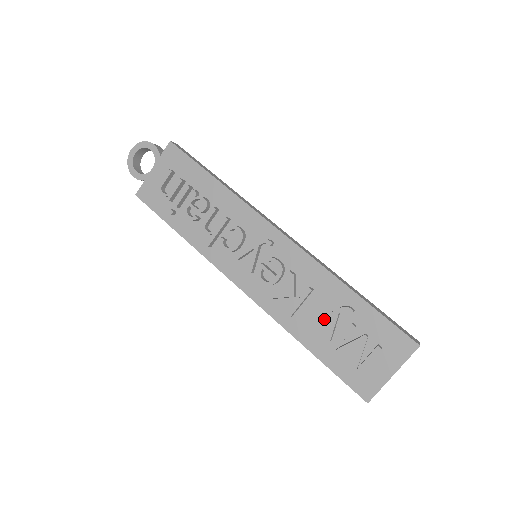
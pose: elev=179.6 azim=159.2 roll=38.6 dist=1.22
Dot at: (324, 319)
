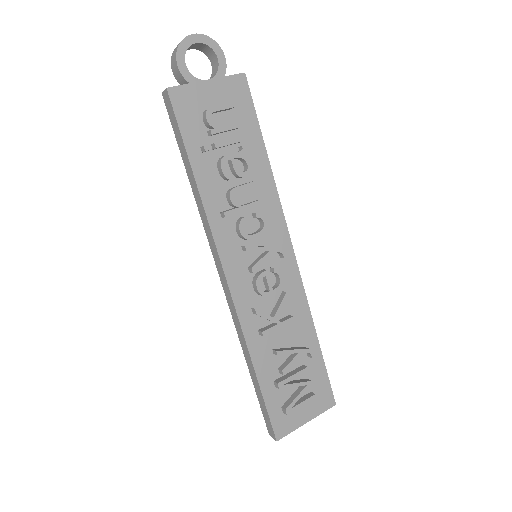
Dot at: (290, 352)
